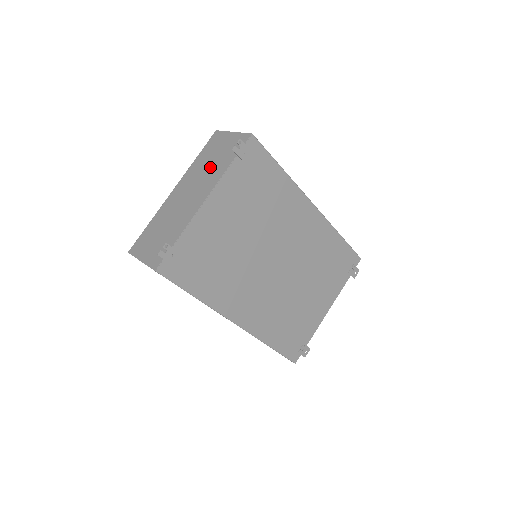
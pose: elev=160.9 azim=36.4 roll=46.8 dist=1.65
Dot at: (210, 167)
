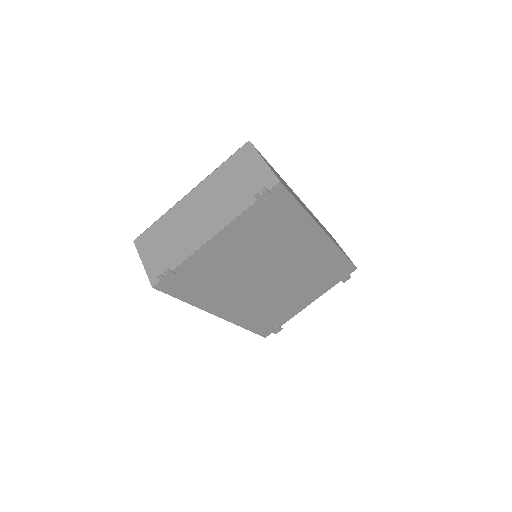
Dot at: (229, 193)
